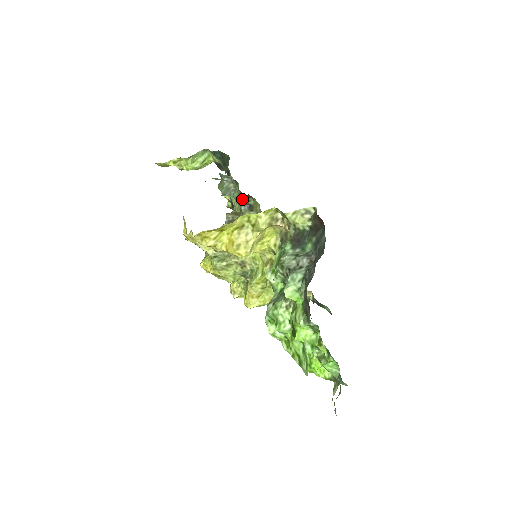
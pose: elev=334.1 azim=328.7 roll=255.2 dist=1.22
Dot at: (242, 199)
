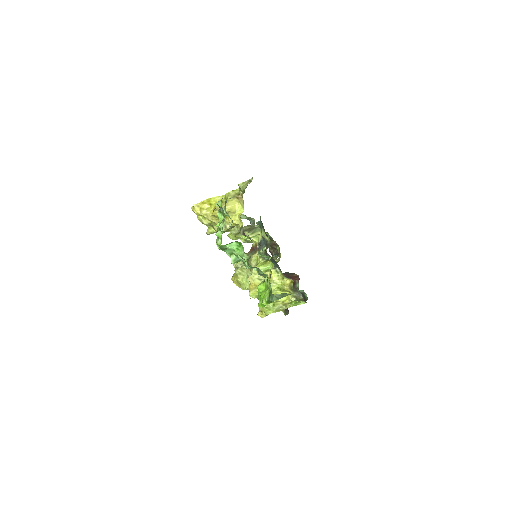
Dot at: (274, 250)
